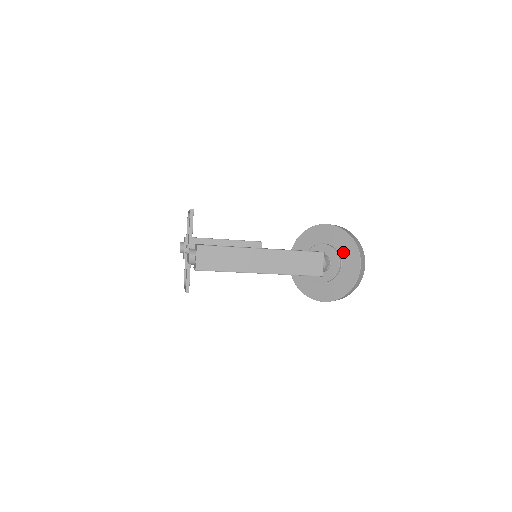
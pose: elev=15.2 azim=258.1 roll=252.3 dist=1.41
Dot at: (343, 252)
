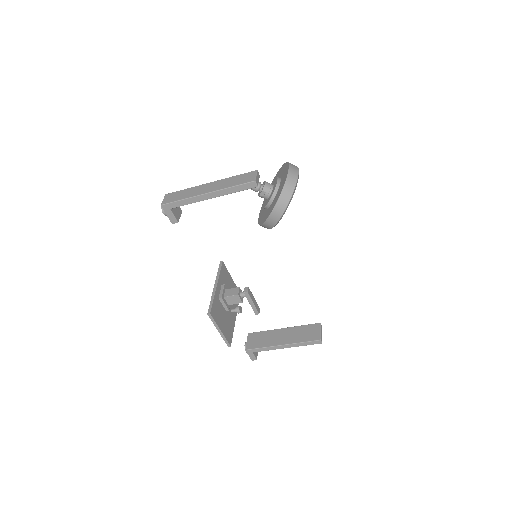
Dot at: (281, 174)
